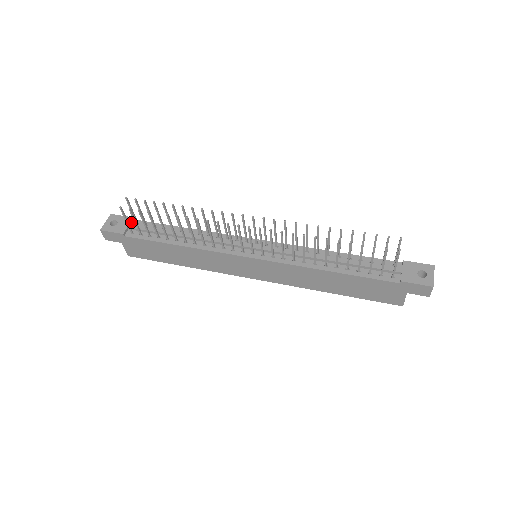
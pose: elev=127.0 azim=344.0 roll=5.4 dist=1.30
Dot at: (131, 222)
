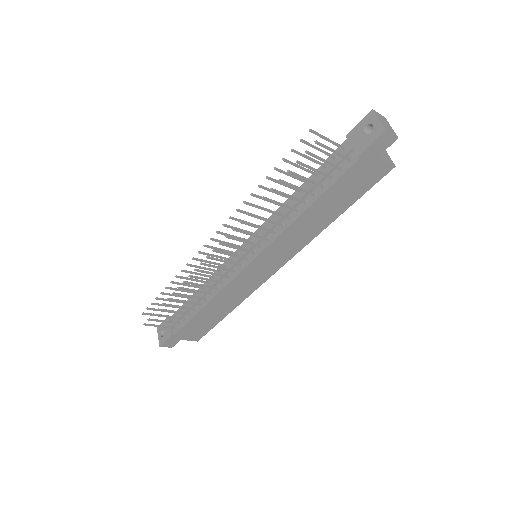
Dot at: occluded
